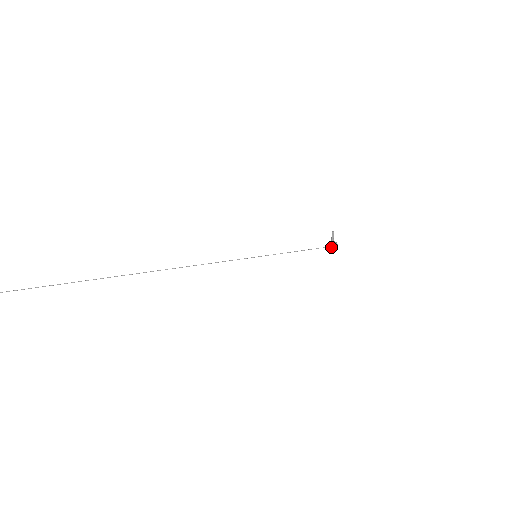
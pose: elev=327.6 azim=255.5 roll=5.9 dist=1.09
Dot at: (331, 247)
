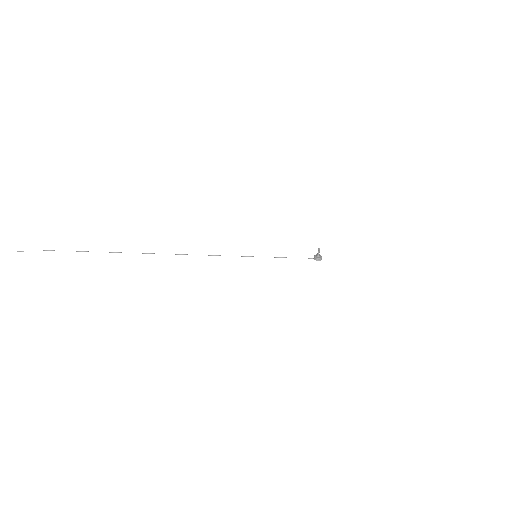
Dot at: (316, 259)
